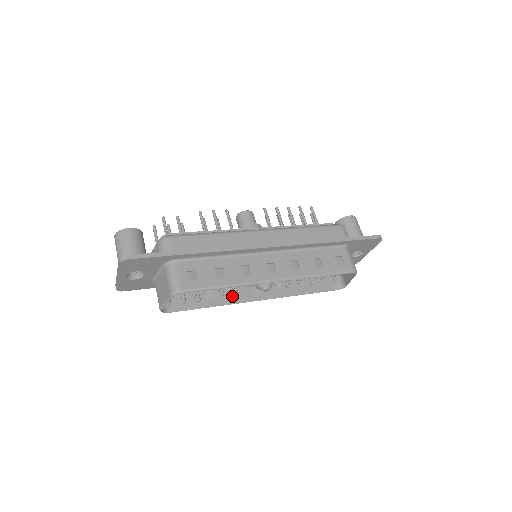
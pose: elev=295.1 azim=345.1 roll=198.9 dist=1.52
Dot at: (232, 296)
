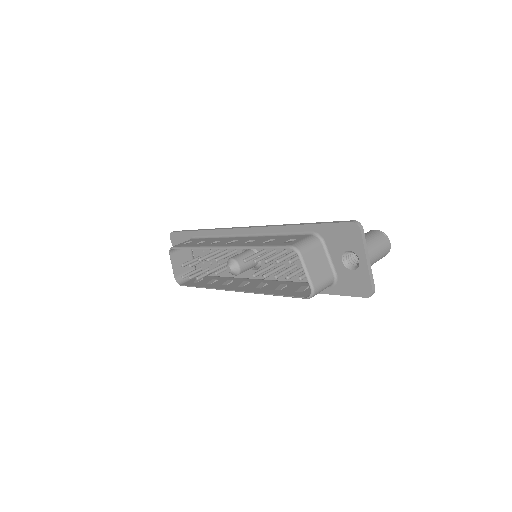
Dot at: (222, 285)
